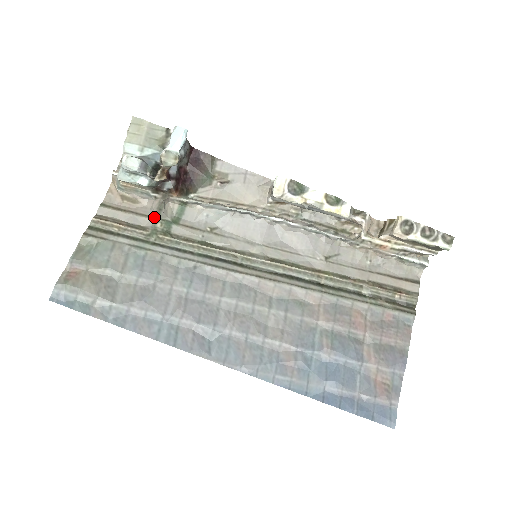
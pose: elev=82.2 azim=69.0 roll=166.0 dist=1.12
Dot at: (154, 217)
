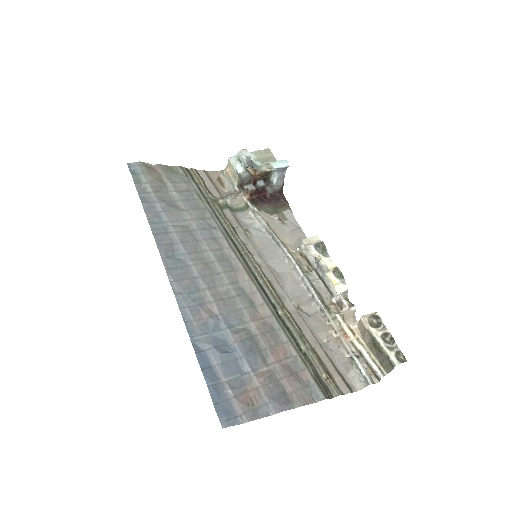
Dot at: (223, 197)
